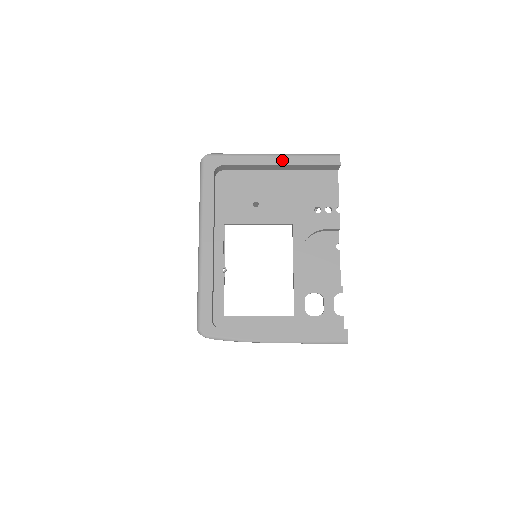
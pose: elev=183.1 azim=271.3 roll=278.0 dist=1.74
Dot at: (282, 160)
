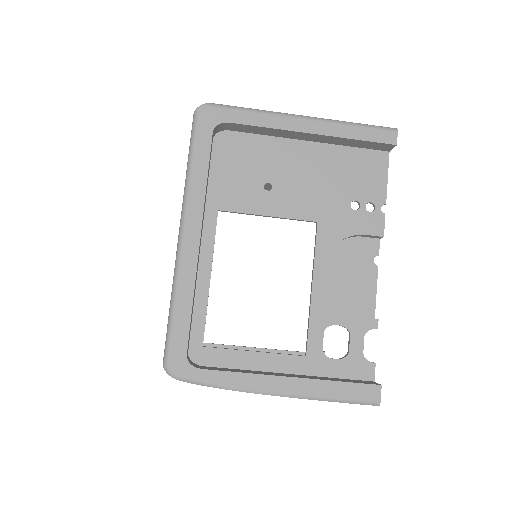
Dot at: (314, 126)
